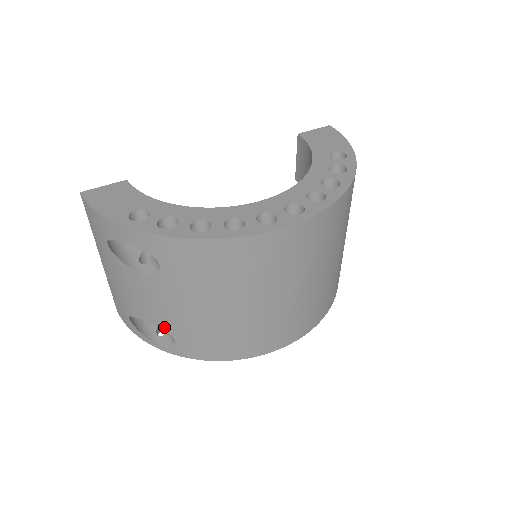
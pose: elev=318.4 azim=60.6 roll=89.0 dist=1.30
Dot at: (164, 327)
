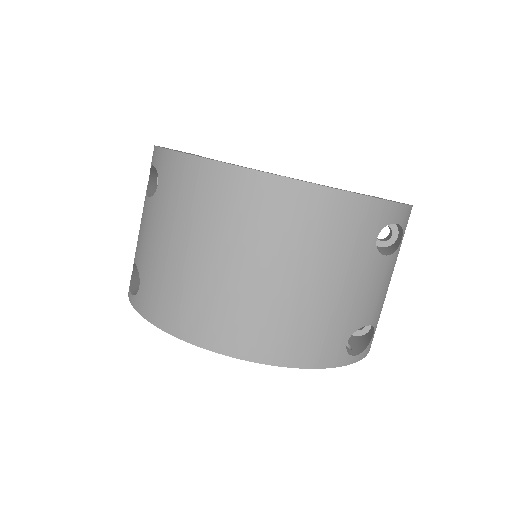
Dot at: (140, 266)
